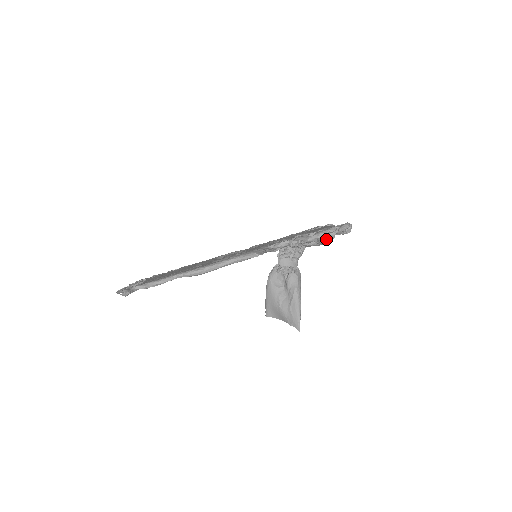
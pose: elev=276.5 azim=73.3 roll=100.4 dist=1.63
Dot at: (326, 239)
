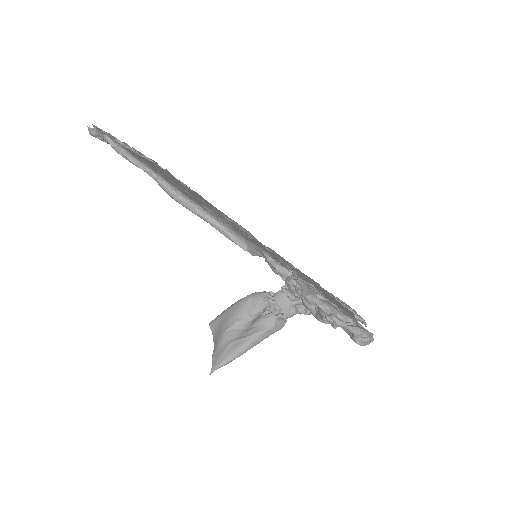
Dot at: (327, 319)
